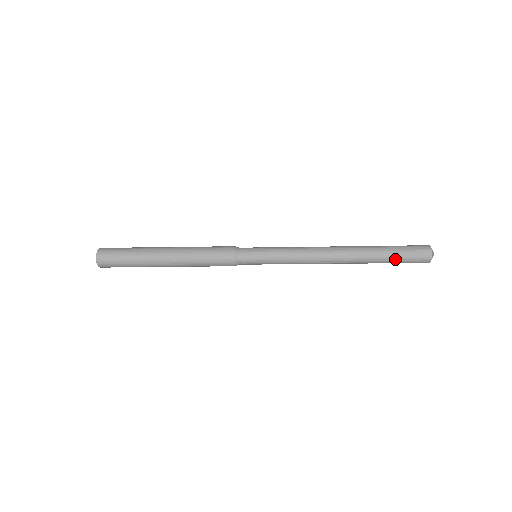
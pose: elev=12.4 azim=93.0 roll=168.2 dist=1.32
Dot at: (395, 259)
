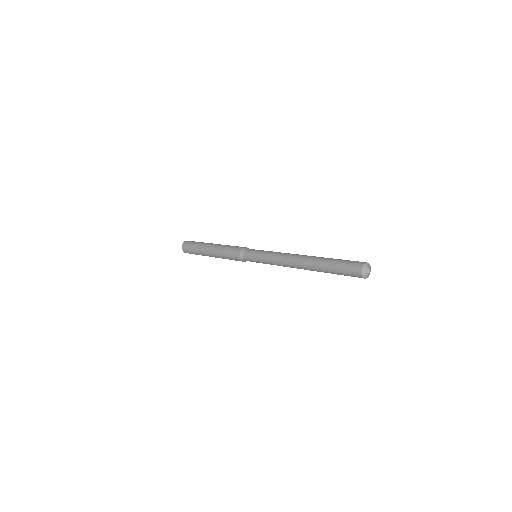
Dot at: occluded
